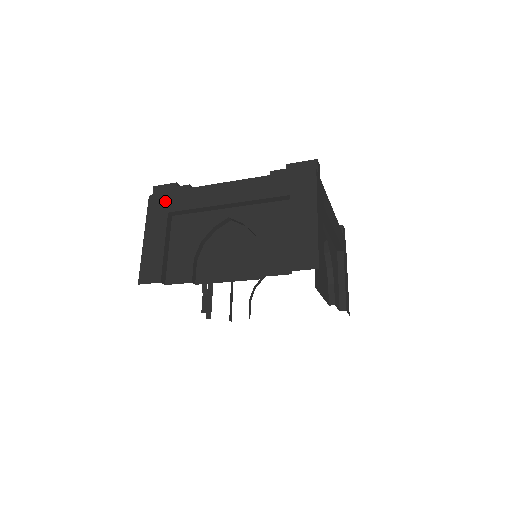
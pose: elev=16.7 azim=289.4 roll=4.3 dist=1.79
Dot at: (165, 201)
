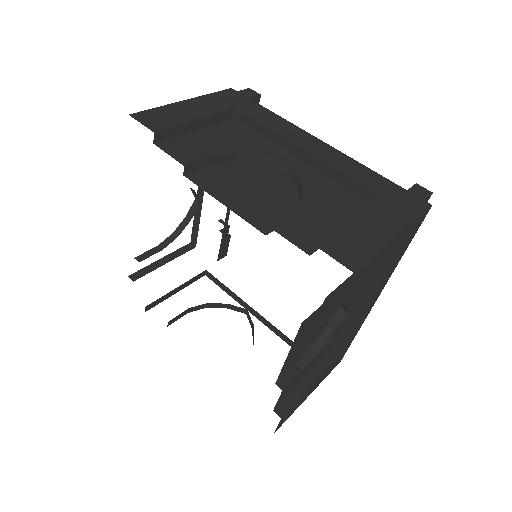
Dot at: occluded
